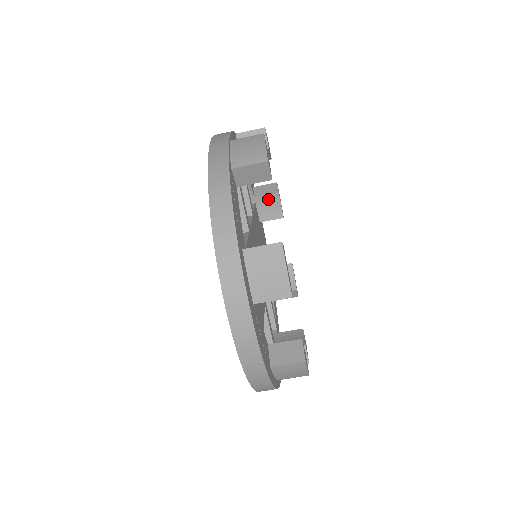
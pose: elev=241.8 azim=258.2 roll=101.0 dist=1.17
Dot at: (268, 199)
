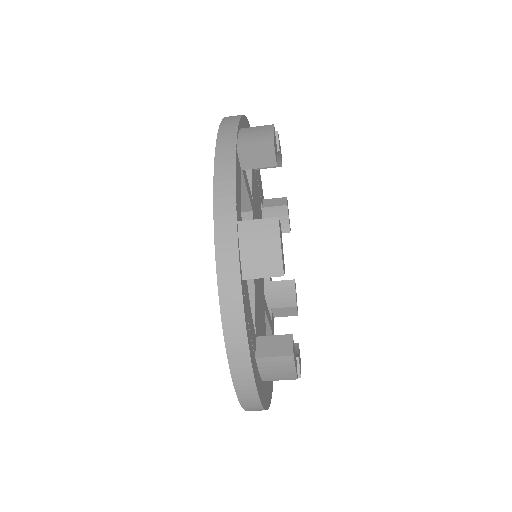
Dot at: occluded
